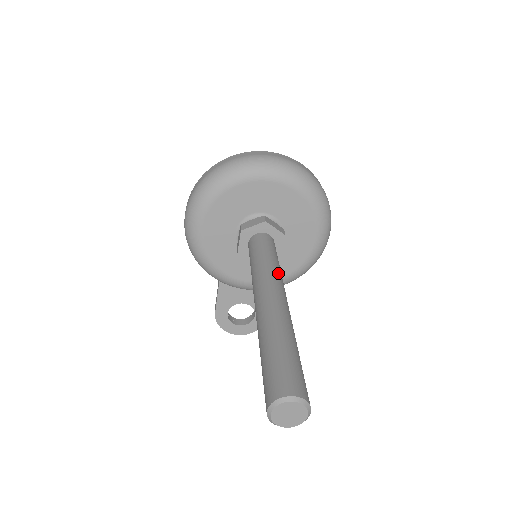
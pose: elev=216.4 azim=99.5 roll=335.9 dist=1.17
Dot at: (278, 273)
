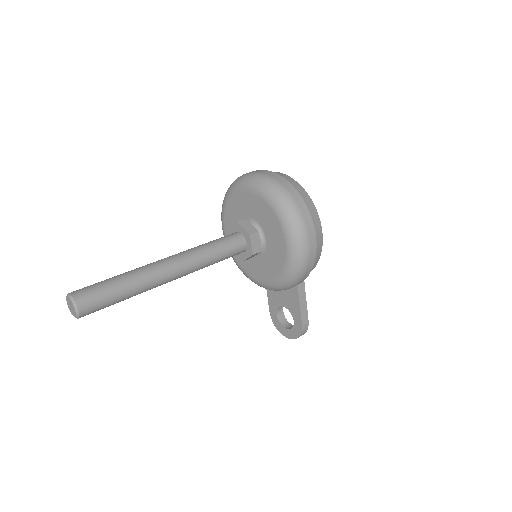
Dot at: (194, 252)
